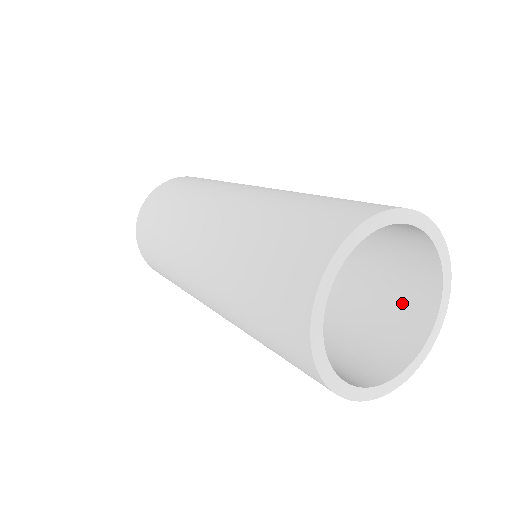
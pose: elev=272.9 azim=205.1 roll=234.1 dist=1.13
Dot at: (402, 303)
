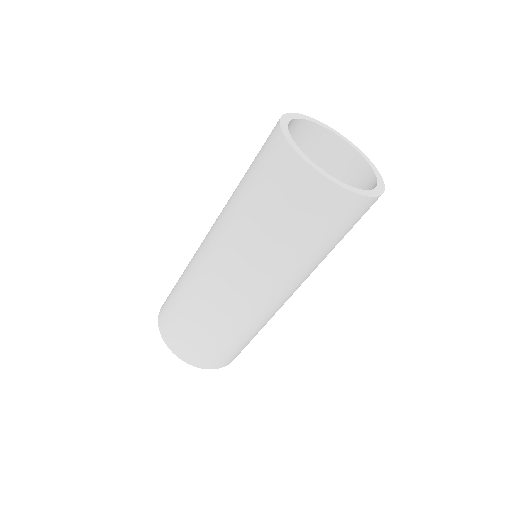
Dot at: (338, 170)
